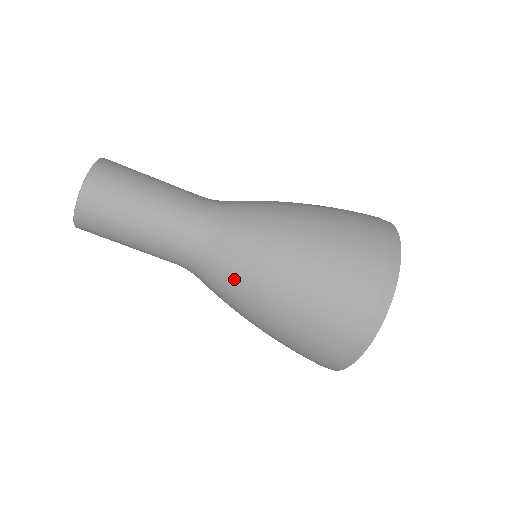
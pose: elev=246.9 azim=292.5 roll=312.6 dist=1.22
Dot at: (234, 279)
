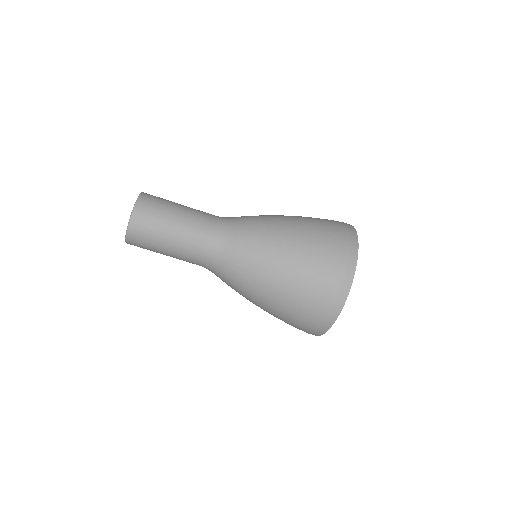
Dot at: (235, 287)
